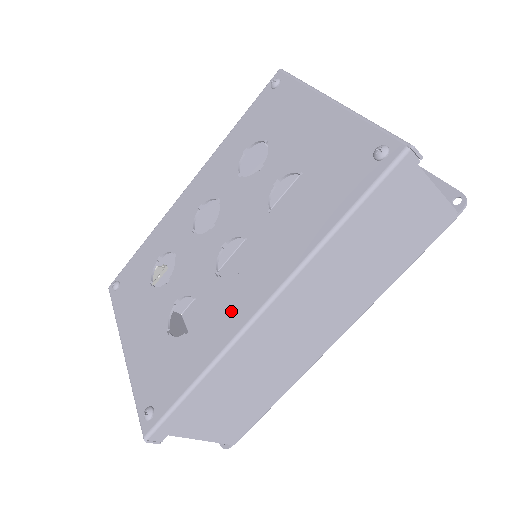
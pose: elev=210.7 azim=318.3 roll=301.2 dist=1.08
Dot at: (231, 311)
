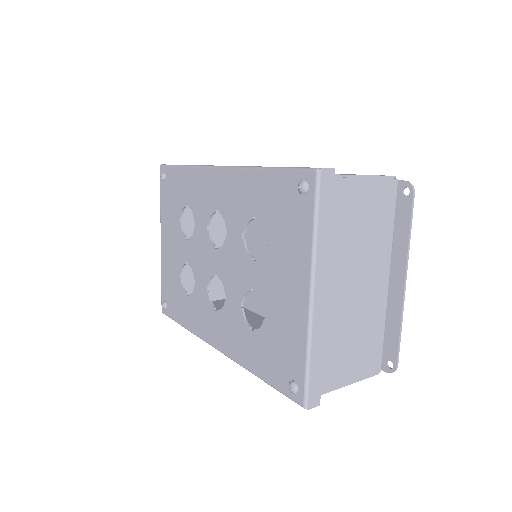
Dot at: (205, 324)
